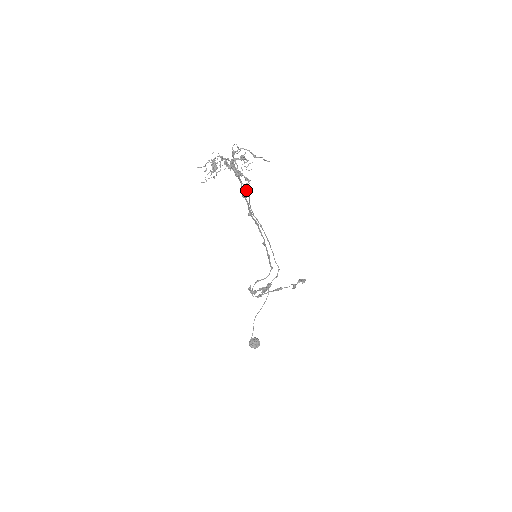
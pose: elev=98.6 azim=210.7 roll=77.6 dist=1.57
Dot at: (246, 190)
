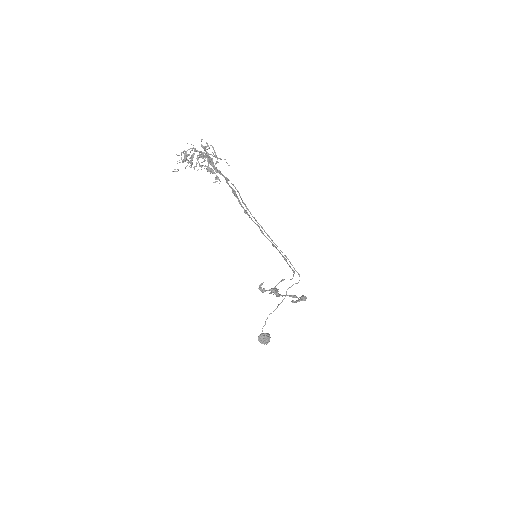
Dot at: (235, 187)
